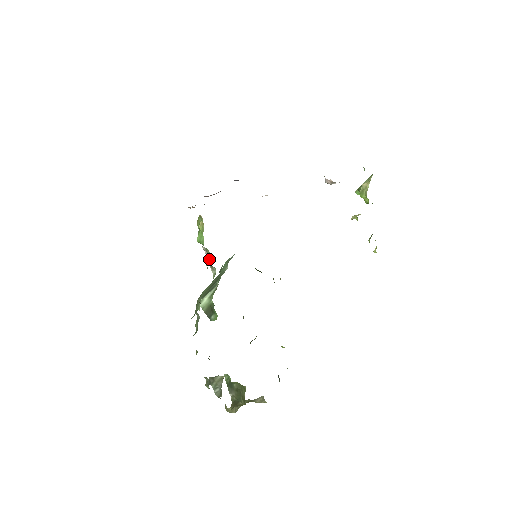
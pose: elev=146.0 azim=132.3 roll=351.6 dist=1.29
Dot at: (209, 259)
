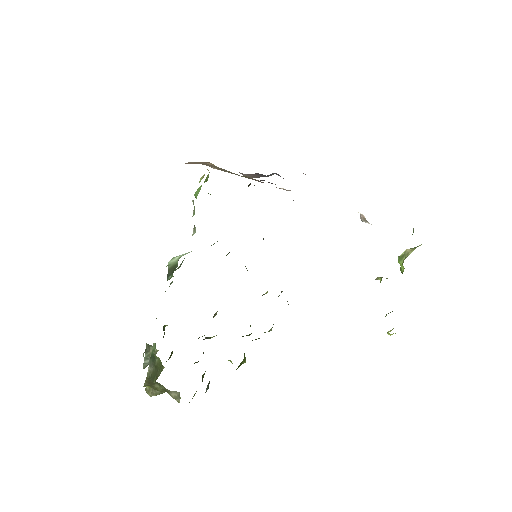
Dot at: (193, 215)
